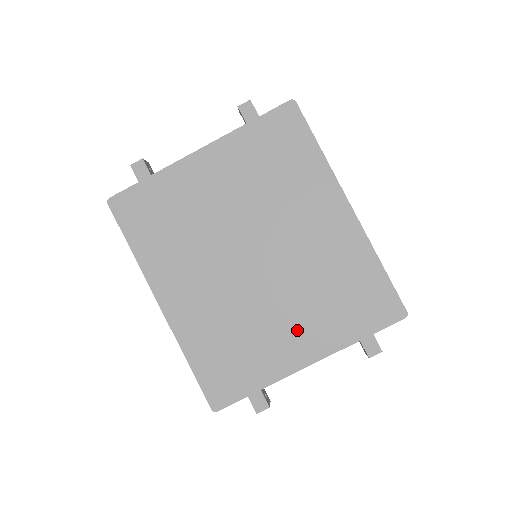
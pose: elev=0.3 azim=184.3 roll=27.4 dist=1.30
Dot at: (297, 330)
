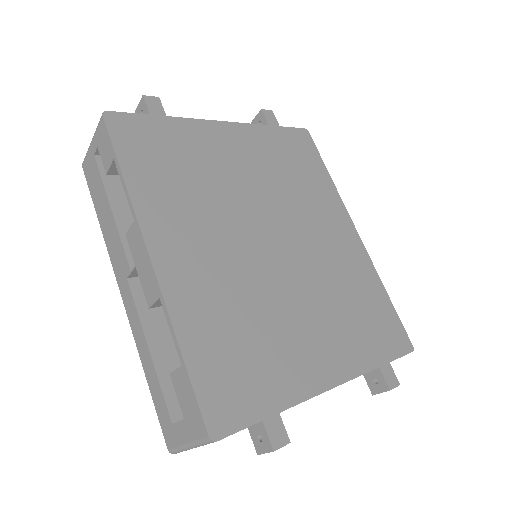
Dot at: (319, 339)
